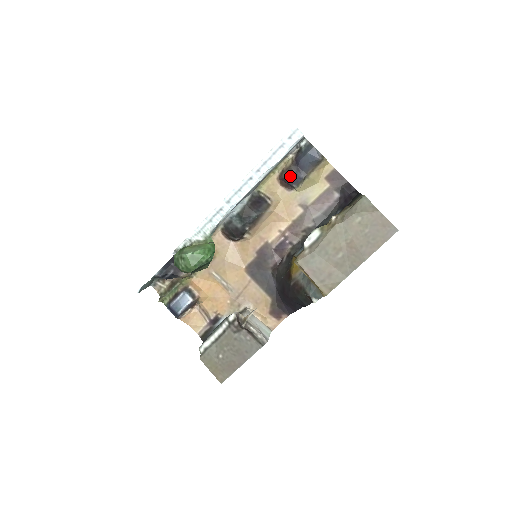
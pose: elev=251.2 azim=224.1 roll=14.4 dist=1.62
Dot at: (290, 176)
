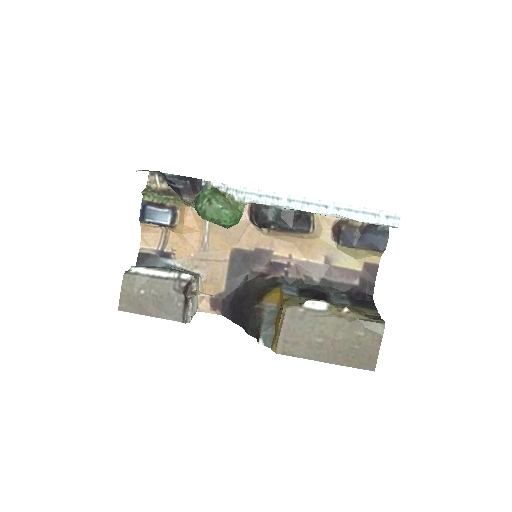
Dot at: (347, 233)
